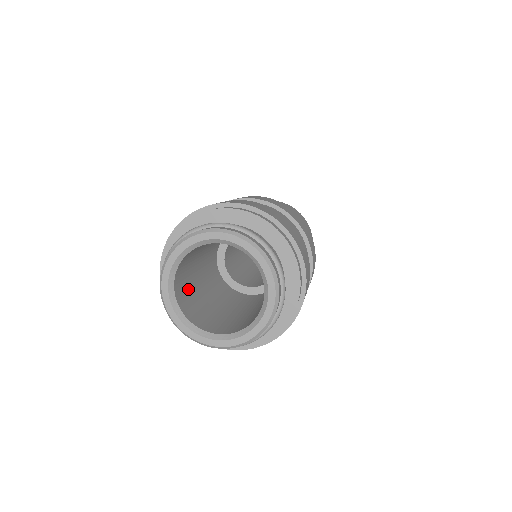
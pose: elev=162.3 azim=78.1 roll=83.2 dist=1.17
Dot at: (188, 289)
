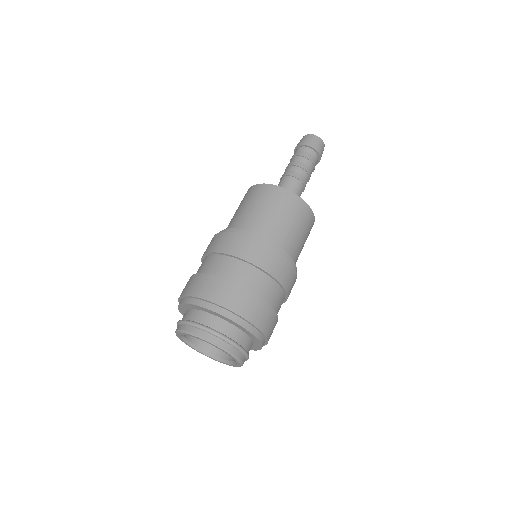
Dot at: occluded
